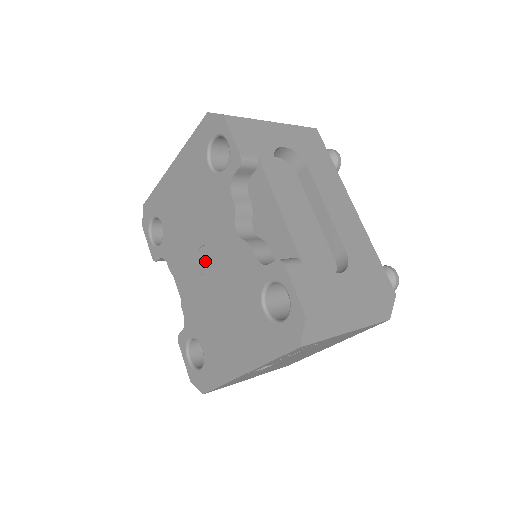
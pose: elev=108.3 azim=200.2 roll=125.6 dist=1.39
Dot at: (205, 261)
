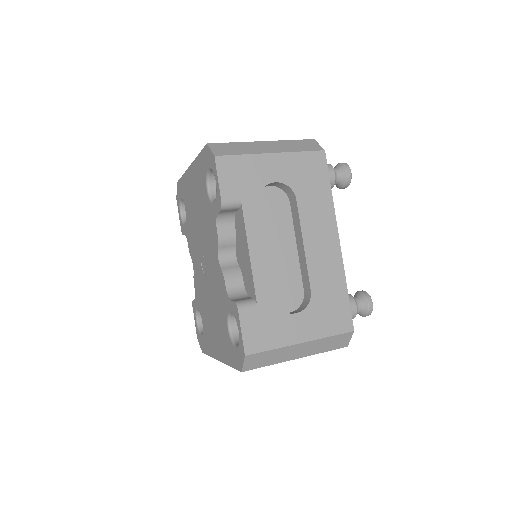
Dot at: (204, 263)
